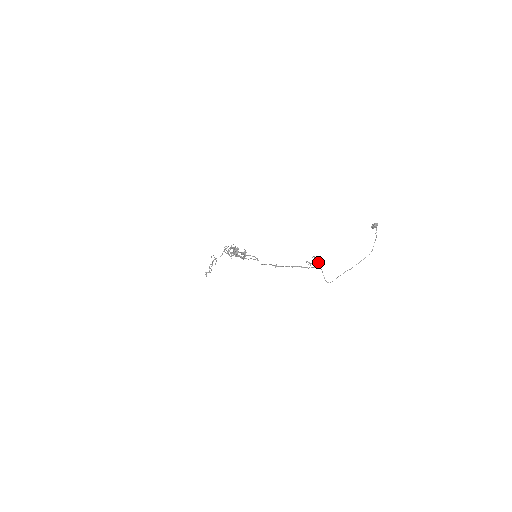
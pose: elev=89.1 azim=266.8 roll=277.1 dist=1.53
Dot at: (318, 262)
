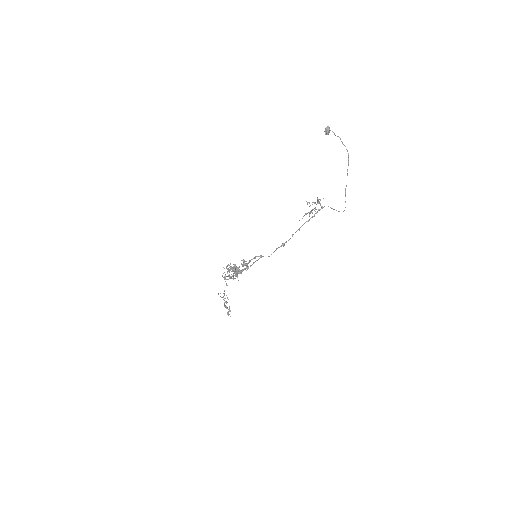
Dot at: (317, 203)
